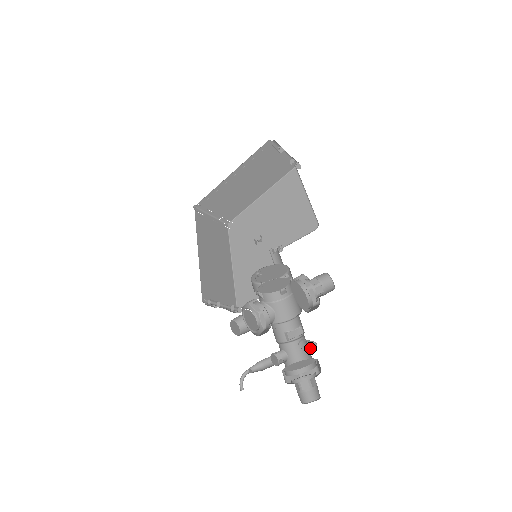
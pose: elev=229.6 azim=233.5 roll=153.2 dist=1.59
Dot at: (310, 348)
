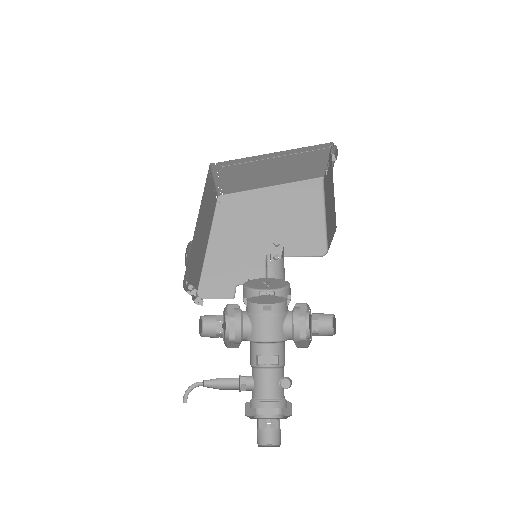
Dot at: (281, 384)
